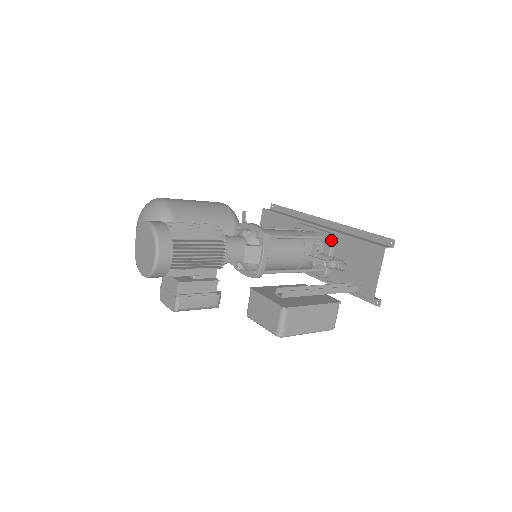
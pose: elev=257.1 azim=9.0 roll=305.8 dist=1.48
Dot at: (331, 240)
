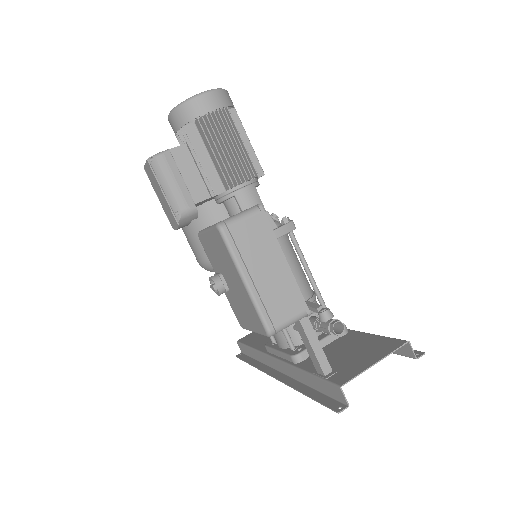
Dot at: occluded
